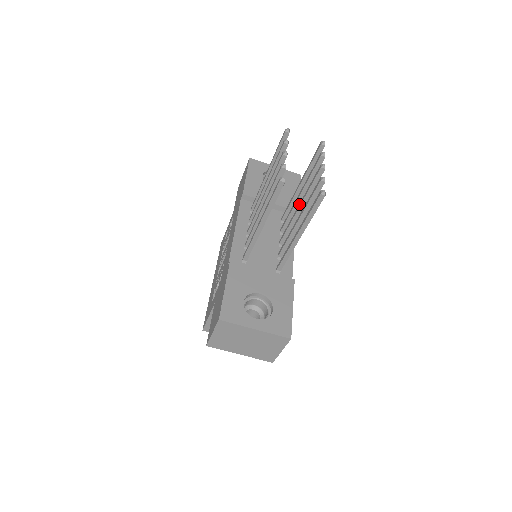
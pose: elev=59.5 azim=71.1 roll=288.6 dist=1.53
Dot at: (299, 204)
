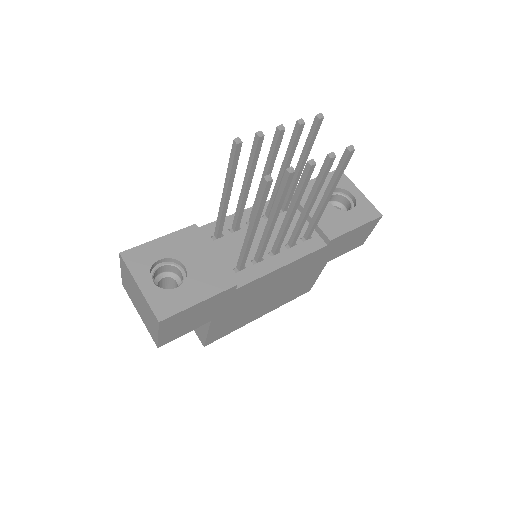
Dot at: (291, 207)
